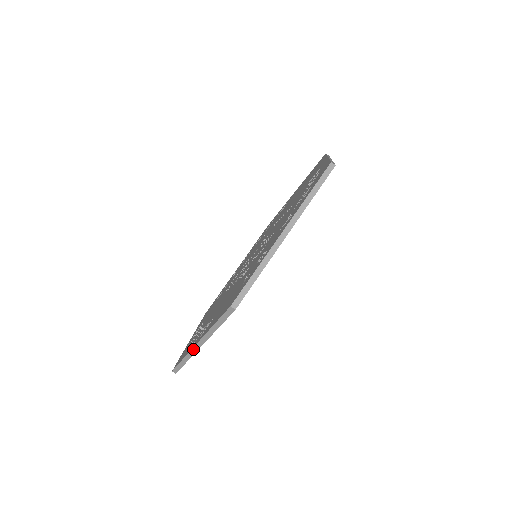
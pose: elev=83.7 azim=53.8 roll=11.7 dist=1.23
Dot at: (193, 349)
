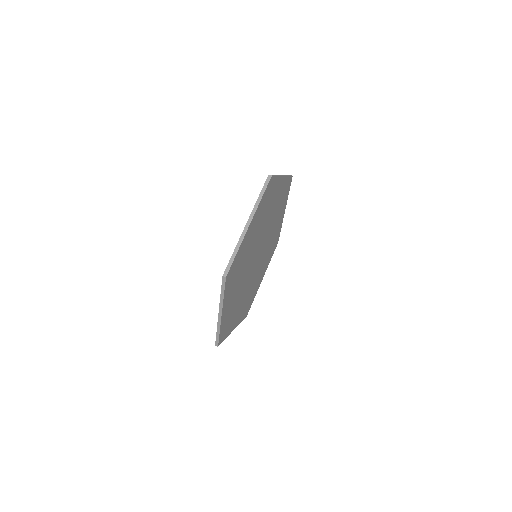
Dot at: (243, 233)
